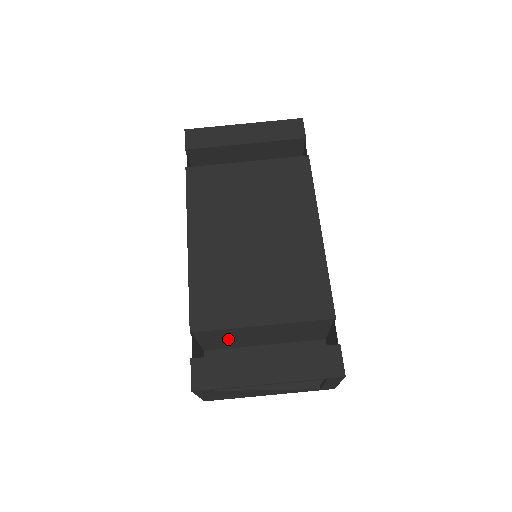
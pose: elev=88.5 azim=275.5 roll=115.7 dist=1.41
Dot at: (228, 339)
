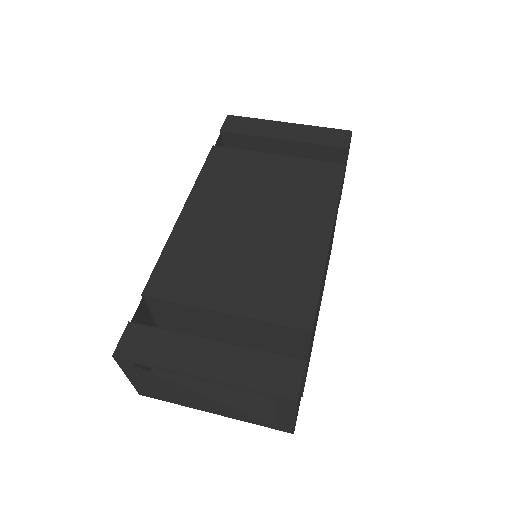
Dot at: (187, 327)
